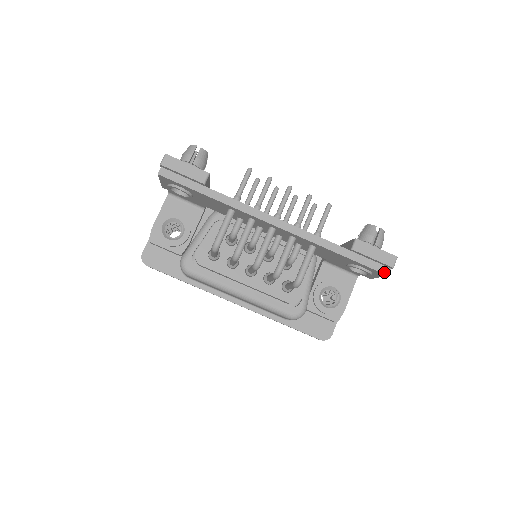
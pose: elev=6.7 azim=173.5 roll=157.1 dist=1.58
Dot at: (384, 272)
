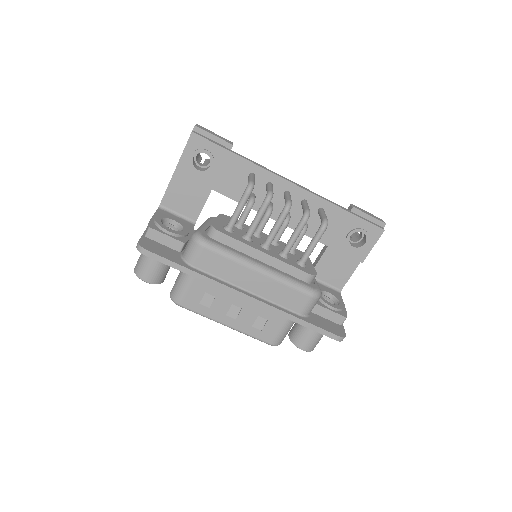
Dot at: (381, 228)
